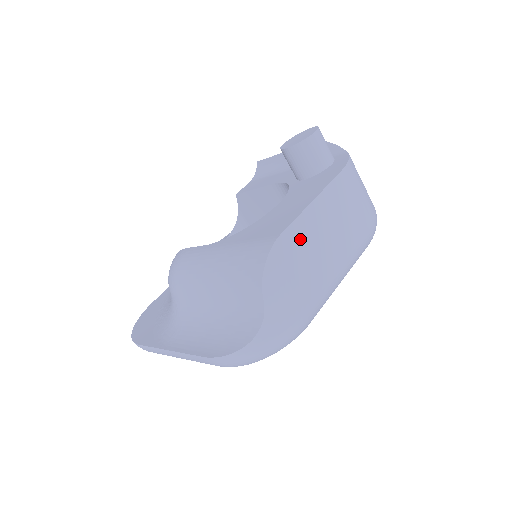
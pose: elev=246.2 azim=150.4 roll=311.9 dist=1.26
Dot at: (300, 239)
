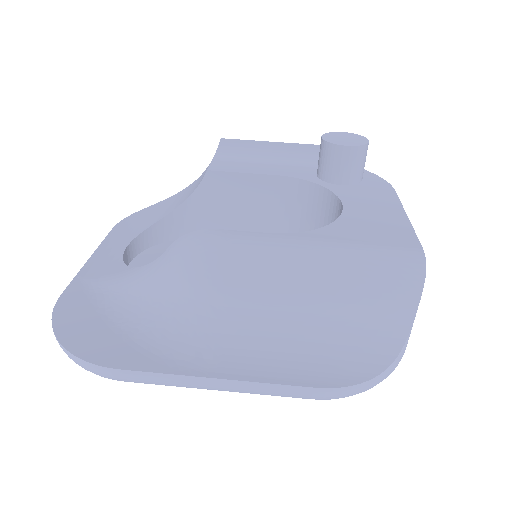
Dot at: occluded
